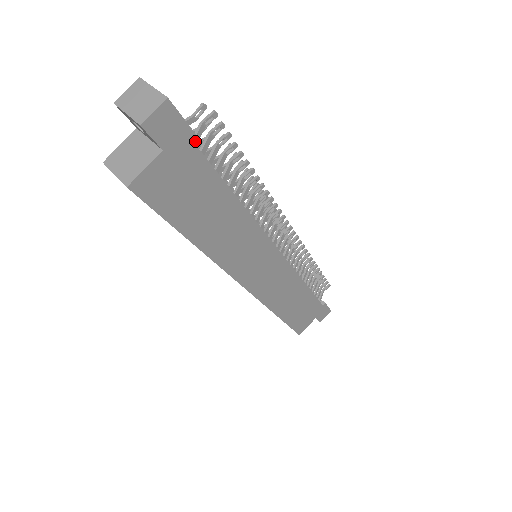
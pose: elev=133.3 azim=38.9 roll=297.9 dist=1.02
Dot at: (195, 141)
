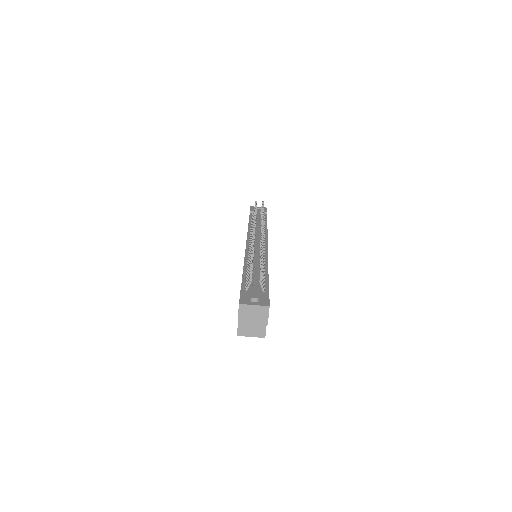
Dot at: (265, 291)
